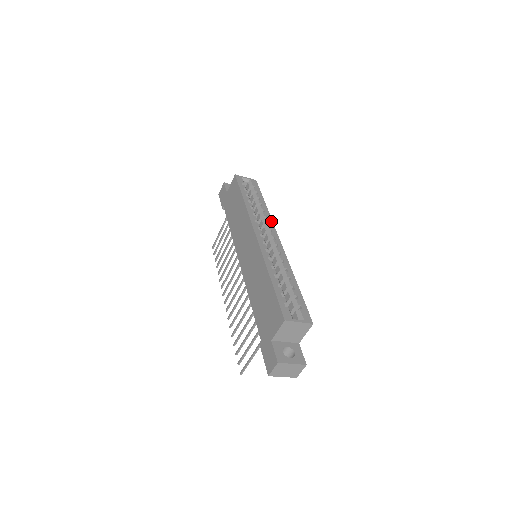
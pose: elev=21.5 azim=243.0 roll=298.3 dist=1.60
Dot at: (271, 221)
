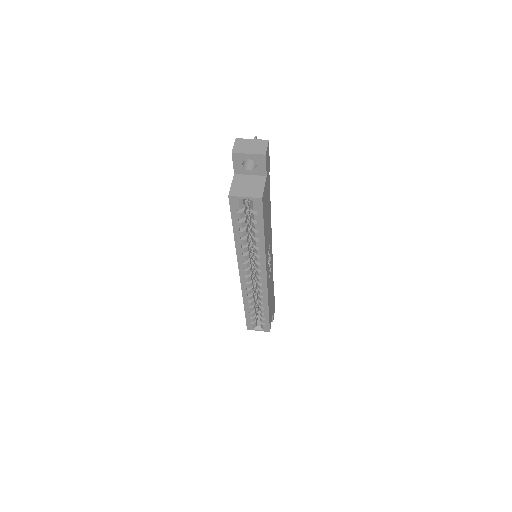
Dot at: (264, 260)
